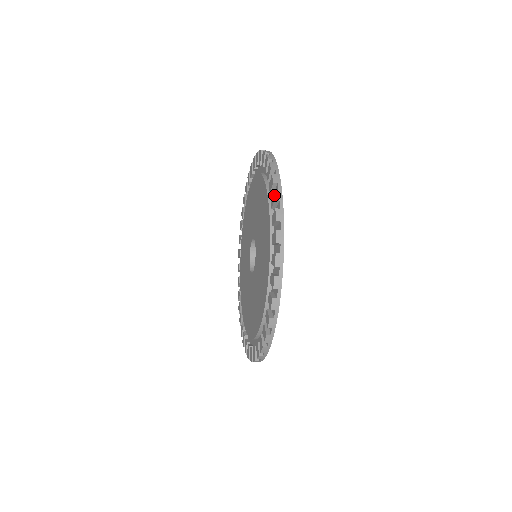
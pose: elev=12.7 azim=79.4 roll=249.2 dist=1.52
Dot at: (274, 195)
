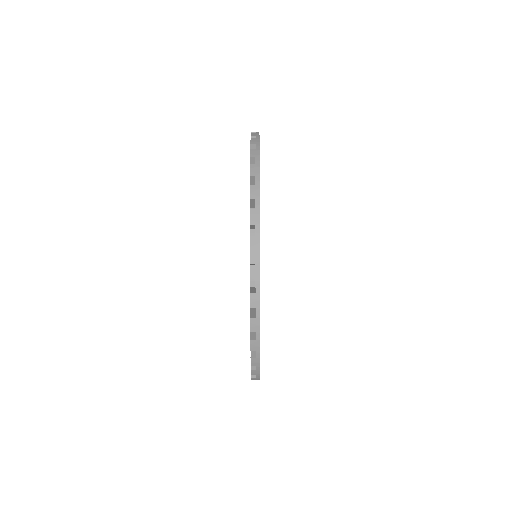
Dot at: occluded
